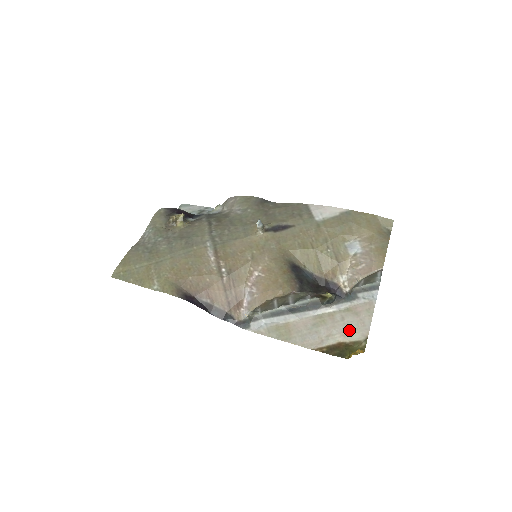
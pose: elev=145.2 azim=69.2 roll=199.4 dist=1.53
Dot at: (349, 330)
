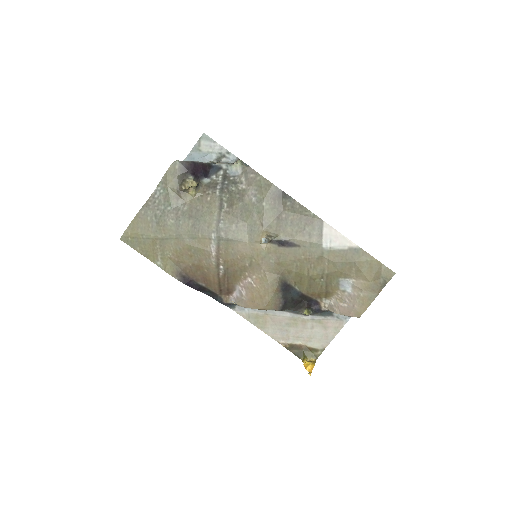
Dot at: (313, 338)
